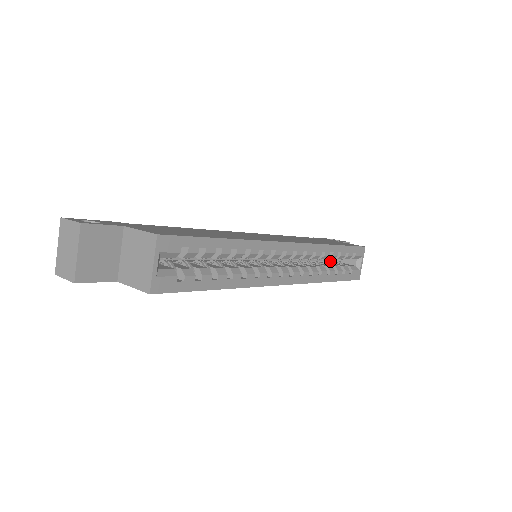
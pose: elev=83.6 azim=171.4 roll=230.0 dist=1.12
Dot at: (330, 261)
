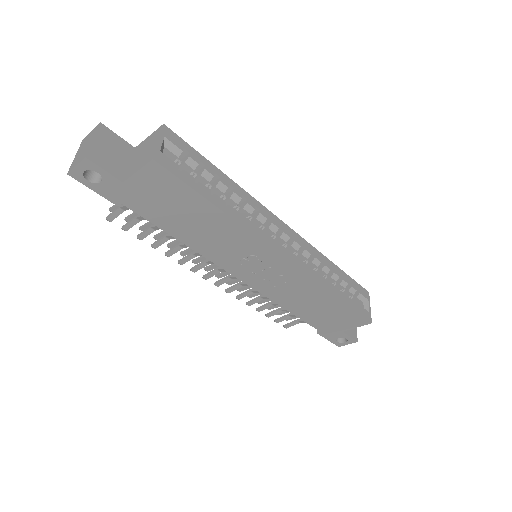
Dot at: occluded
